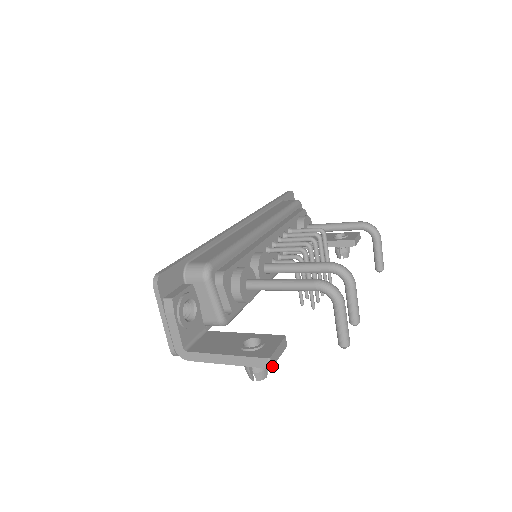
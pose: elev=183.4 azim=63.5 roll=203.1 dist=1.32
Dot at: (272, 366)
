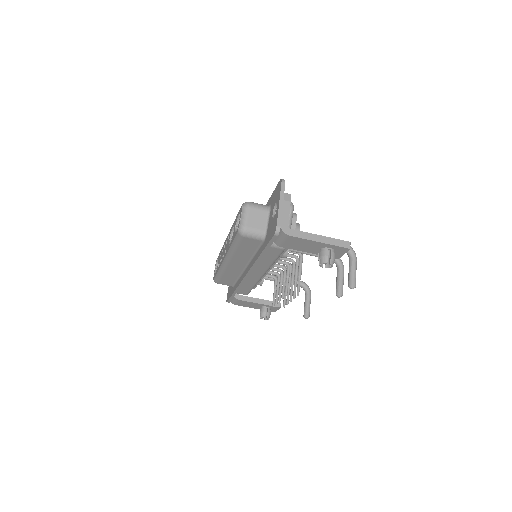
Dot at: occluded
